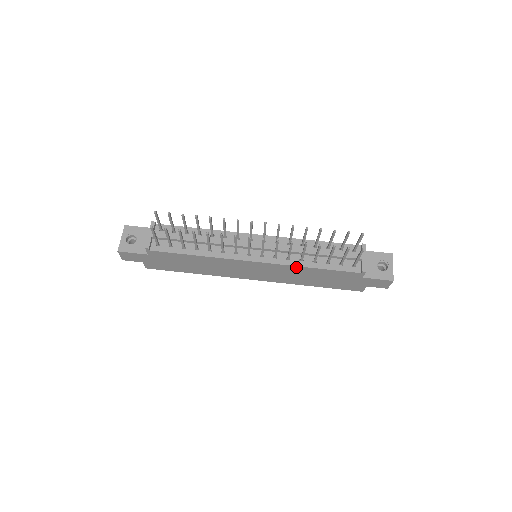
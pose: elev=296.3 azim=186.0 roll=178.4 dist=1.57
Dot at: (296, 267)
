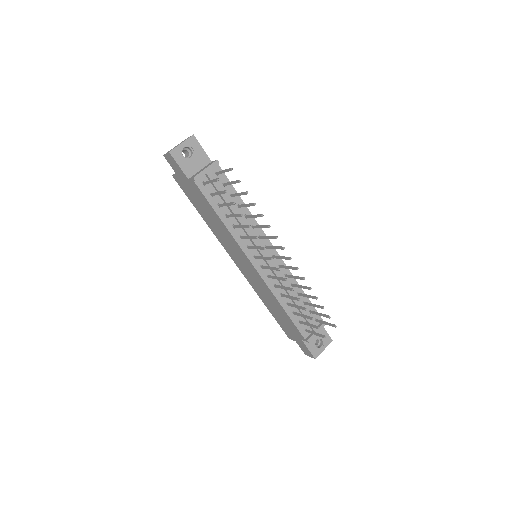
Dot at: (274, 296)
